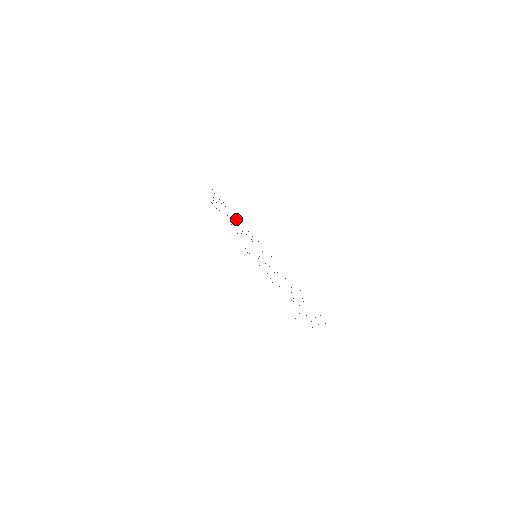
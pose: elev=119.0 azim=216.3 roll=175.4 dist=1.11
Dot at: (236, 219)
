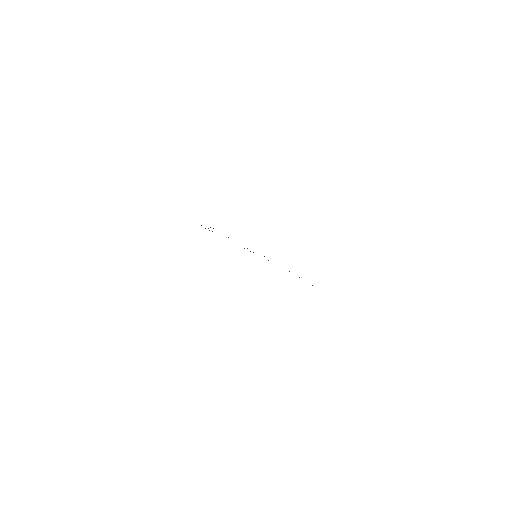
Dot at: occluded
